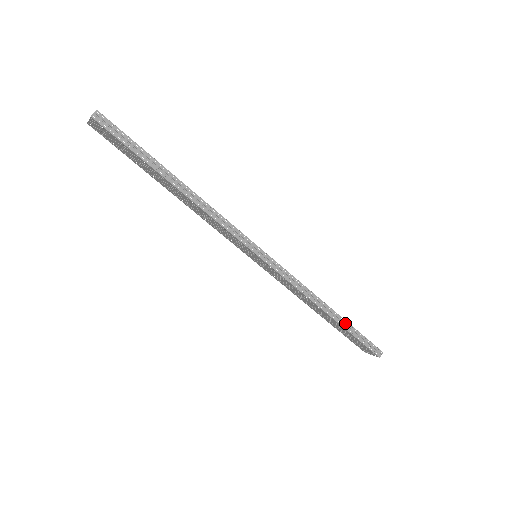
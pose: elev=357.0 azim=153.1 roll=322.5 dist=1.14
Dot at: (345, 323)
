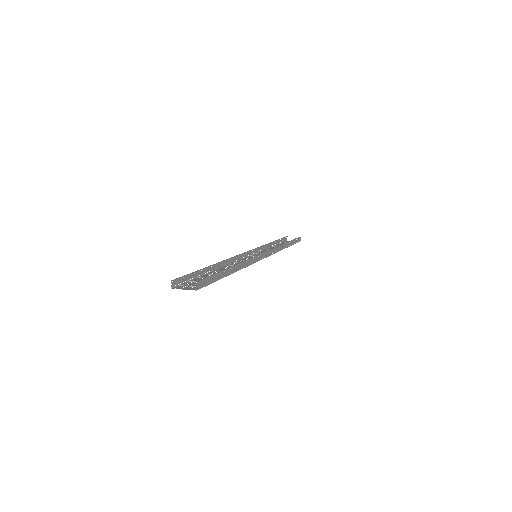
Dot at: (291, 243)
